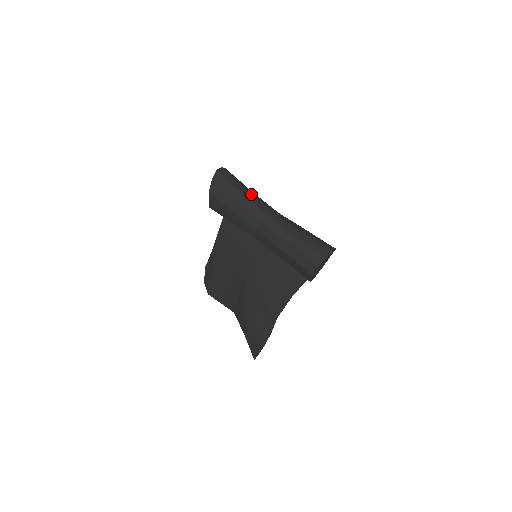
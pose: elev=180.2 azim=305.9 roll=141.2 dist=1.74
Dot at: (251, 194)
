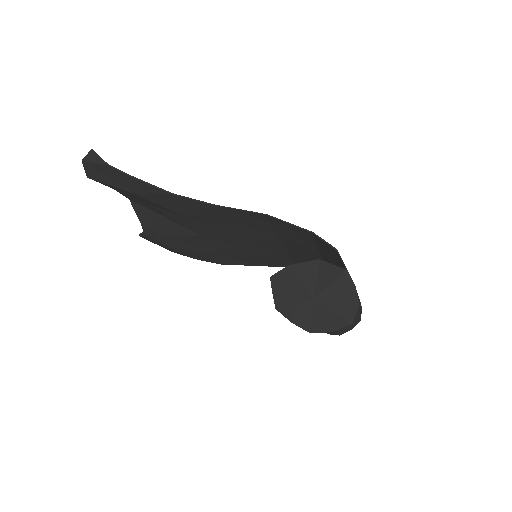
Dot at: occluded
